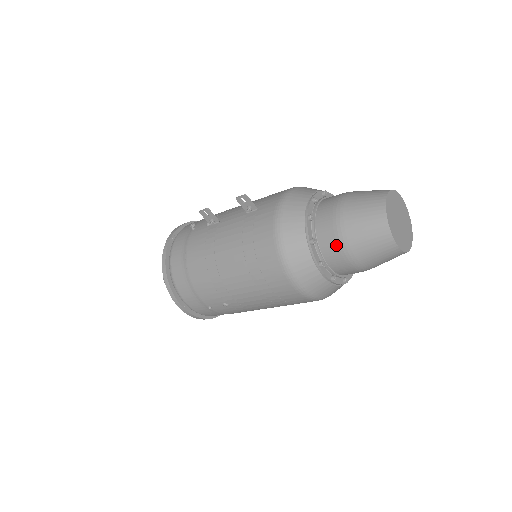
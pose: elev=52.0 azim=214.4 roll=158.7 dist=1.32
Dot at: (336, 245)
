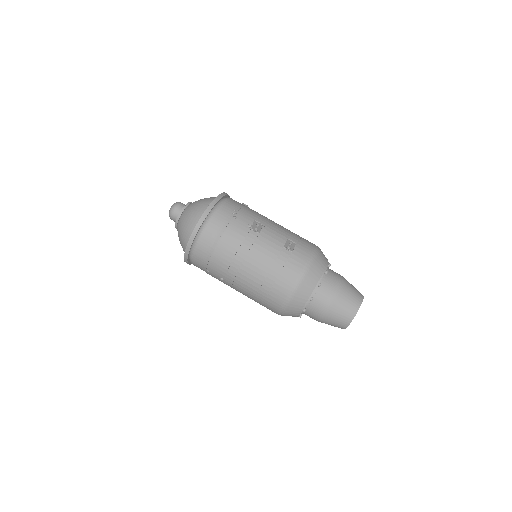
Dot at: (321, 309)
